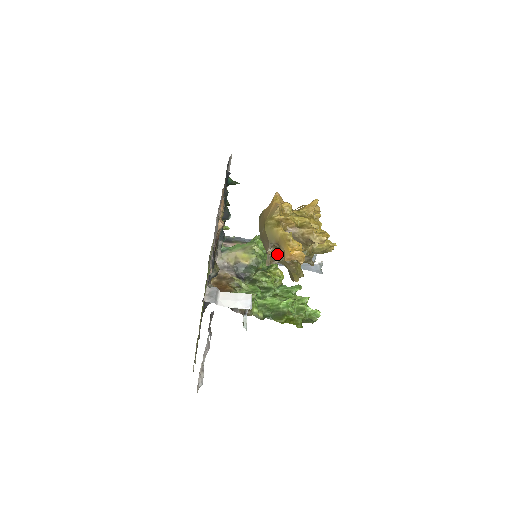
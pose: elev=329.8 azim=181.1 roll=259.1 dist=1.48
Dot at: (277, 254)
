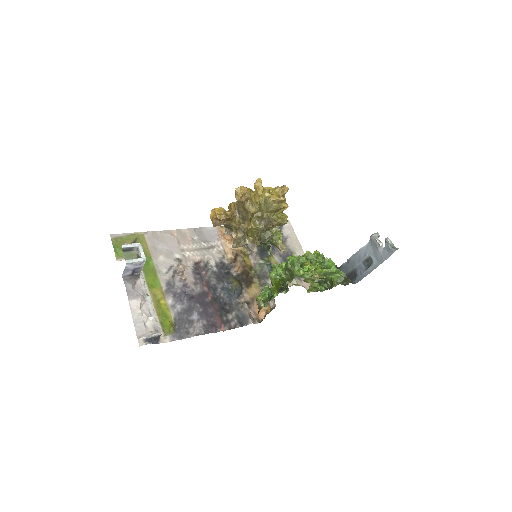
Dot at: (240, 235)
